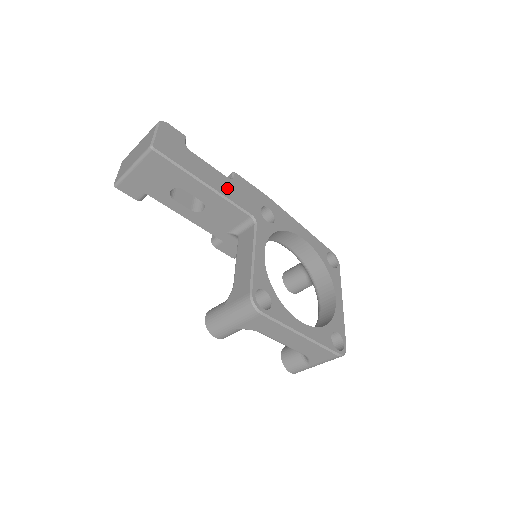
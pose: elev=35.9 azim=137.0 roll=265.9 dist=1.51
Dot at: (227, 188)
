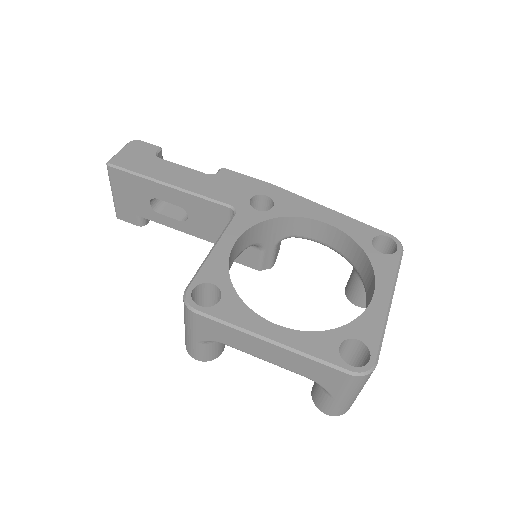
Dot at: (200, 184)
